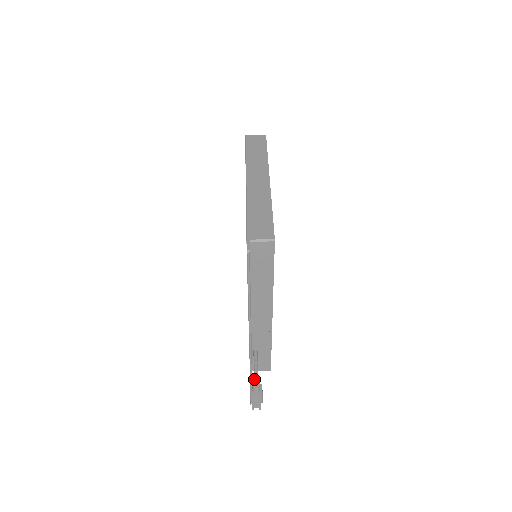
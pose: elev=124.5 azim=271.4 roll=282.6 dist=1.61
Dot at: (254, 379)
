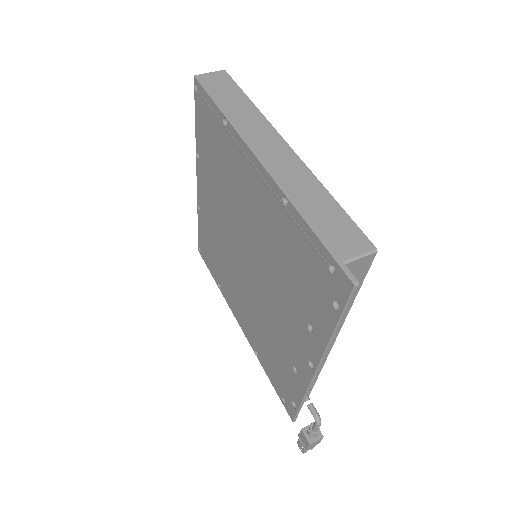
Dot at: (316, 426)
